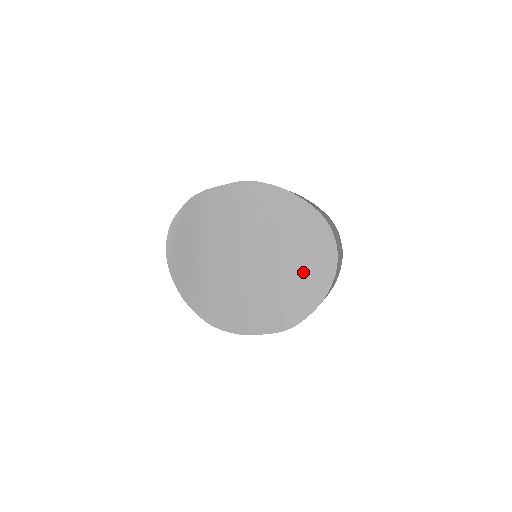
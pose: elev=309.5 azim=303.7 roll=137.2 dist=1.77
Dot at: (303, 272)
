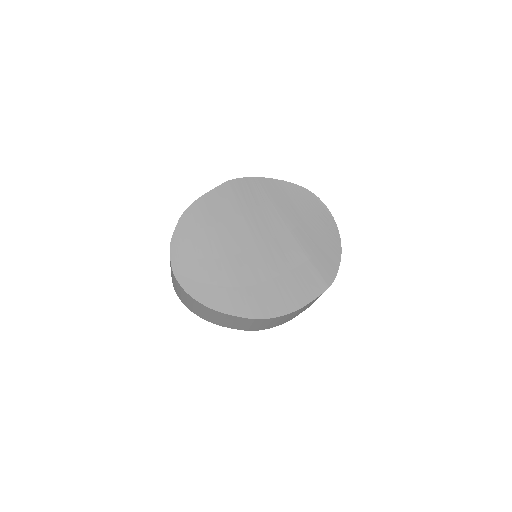
Dot at: (314, 234)
